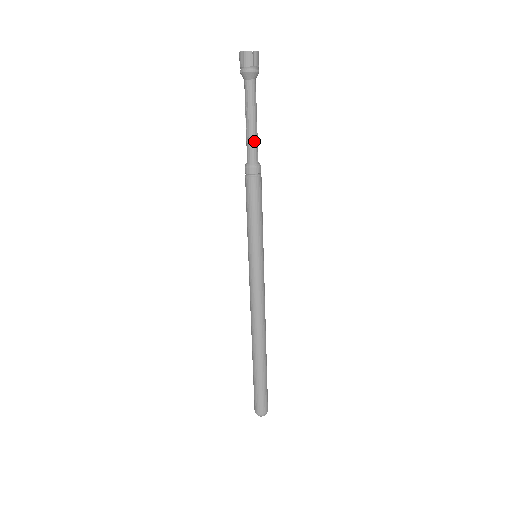
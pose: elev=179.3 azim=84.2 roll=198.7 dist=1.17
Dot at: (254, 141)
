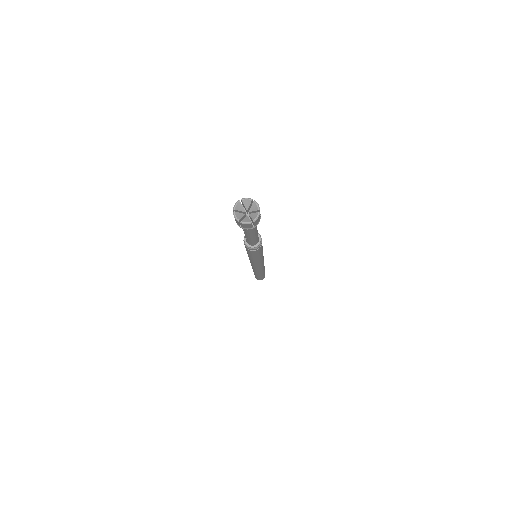
Dot at: (254, 240)
